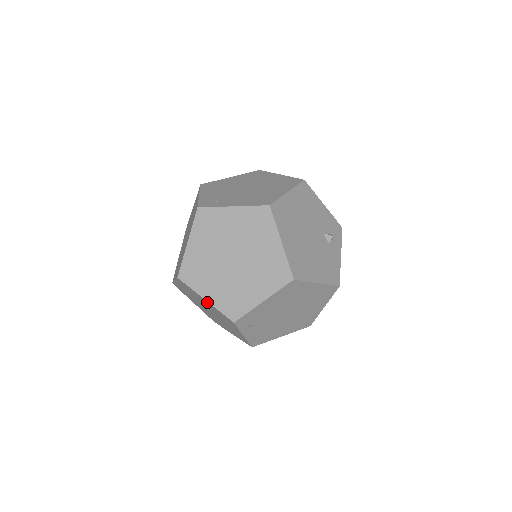
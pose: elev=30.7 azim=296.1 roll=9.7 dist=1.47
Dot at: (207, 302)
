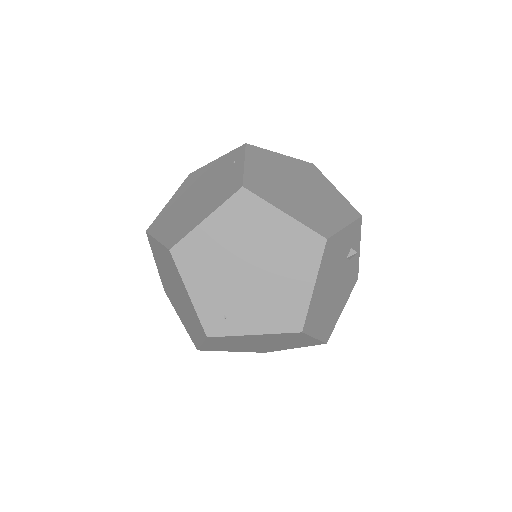
Dot at: occluded
